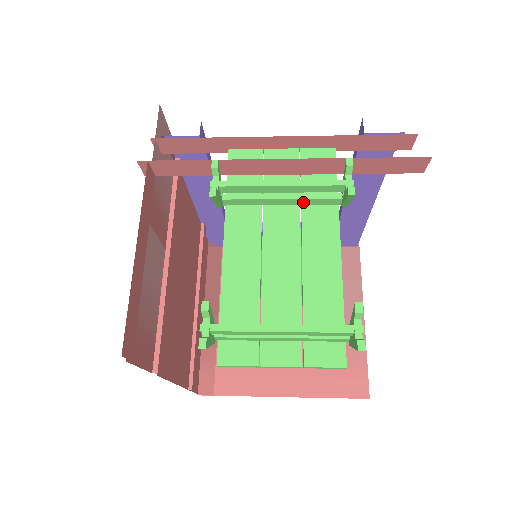
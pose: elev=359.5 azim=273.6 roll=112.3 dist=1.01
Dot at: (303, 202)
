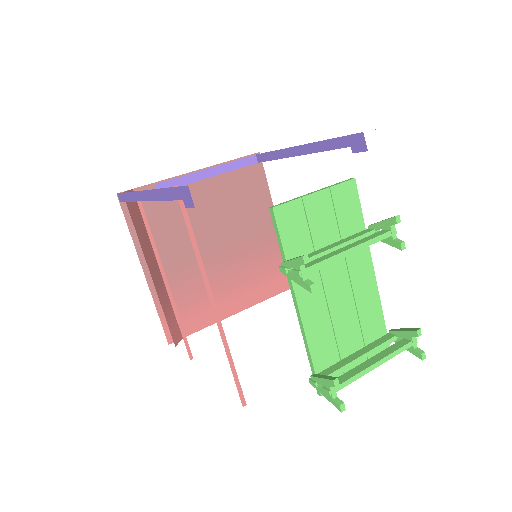
Dot at: (347, 244)
